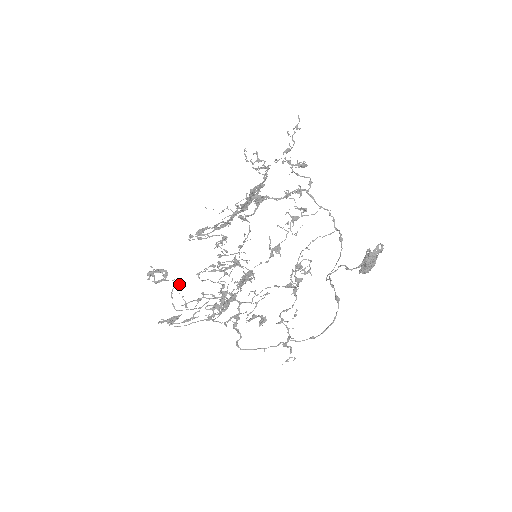
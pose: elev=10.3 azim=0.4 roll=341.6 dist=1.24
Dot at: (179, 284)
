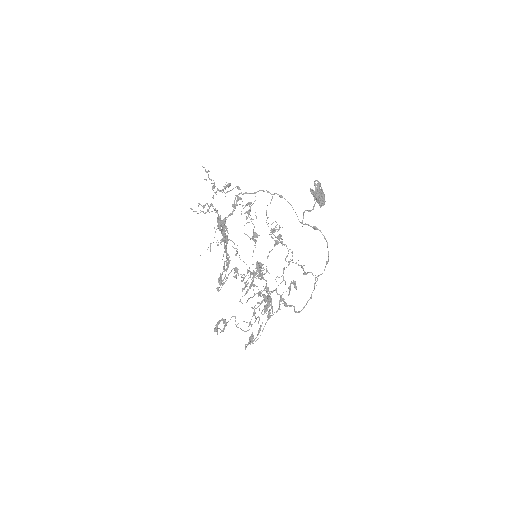
Dot at: (235, 317)
